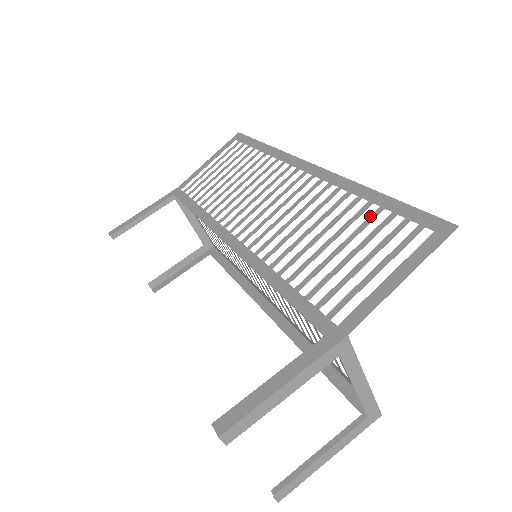
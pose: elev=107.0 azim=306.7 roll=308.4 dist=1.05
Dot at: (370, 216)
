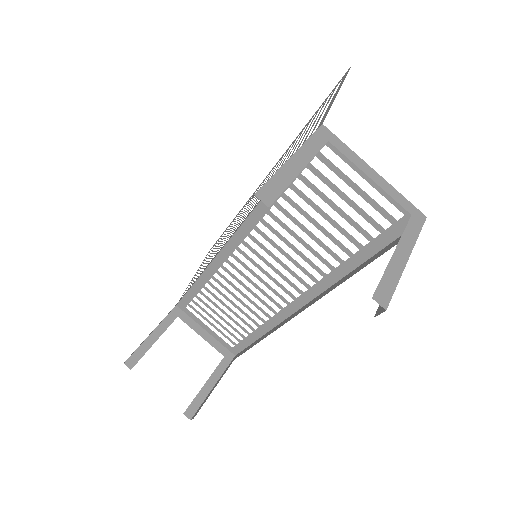
Dot at: occluded
